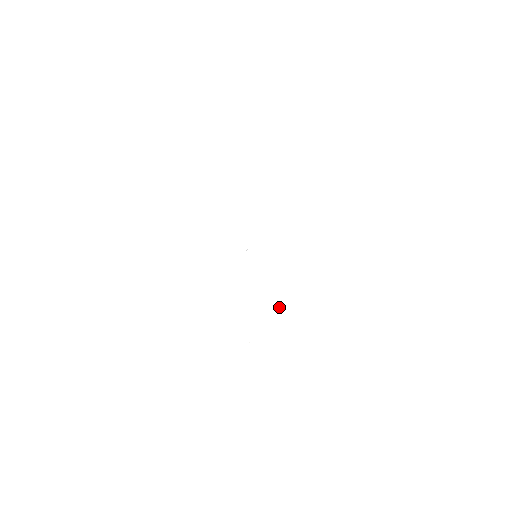
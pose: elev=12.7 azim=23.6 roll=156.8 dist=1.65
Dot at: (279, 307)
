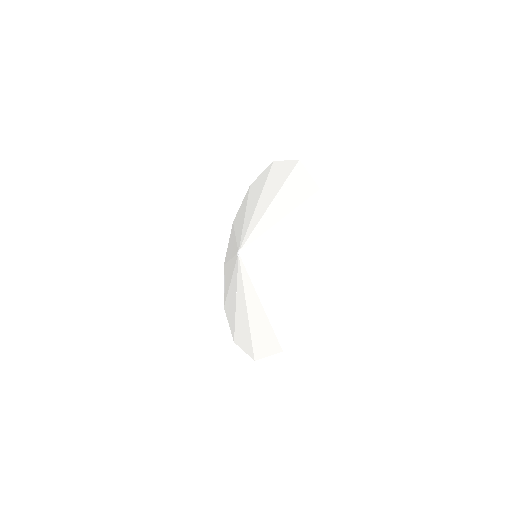
Dot at: (250, 321)
